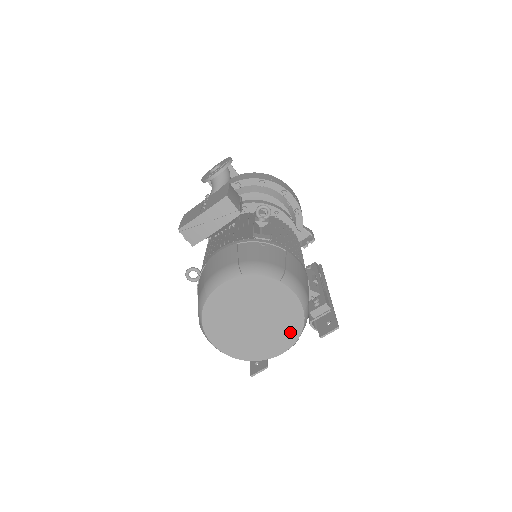
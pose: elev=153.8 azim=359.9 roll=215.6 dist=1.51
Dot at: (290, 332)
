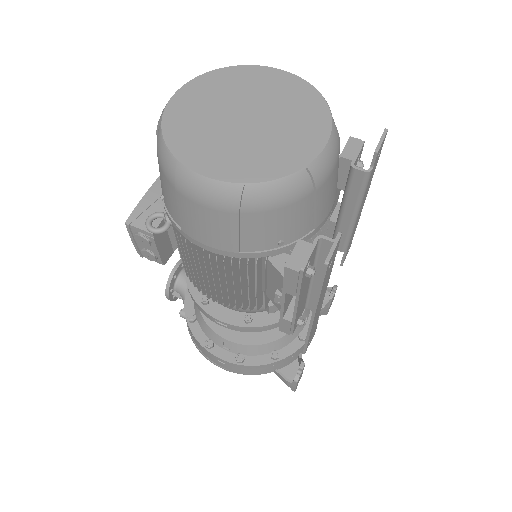
Dot at: (312, 111)
